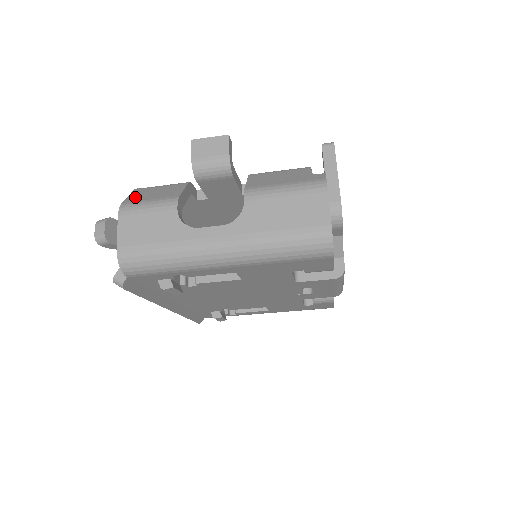
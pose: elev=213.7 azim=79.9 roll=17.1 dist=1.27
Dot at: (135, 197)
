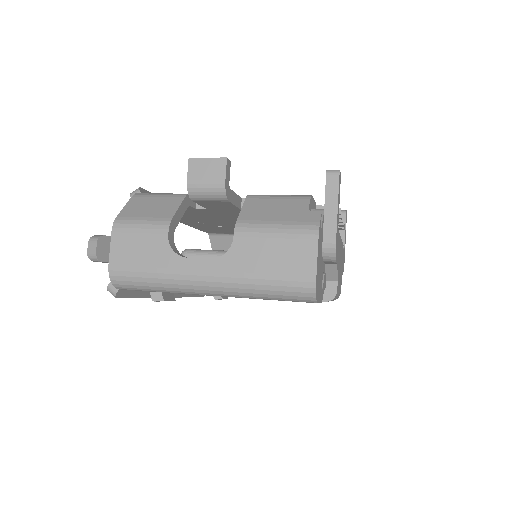
Dot at: (131, 210)
